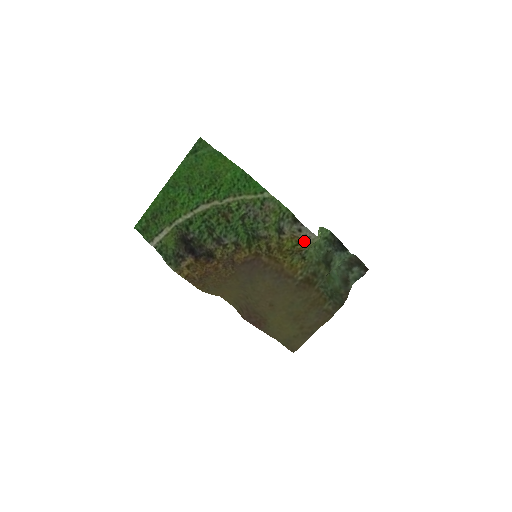
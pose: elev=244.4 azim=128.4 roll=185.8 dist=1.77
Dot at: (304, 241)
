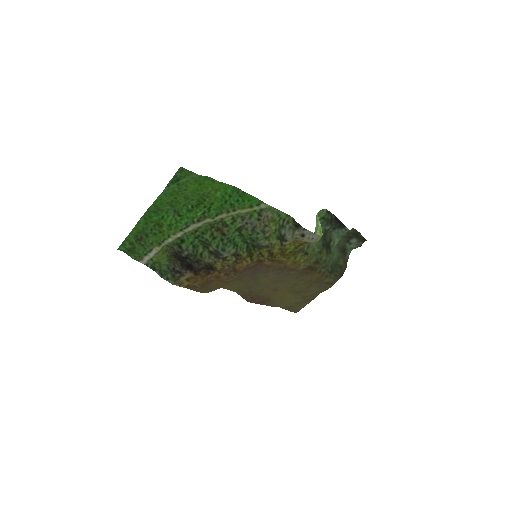
Dot at: (307, 242)
